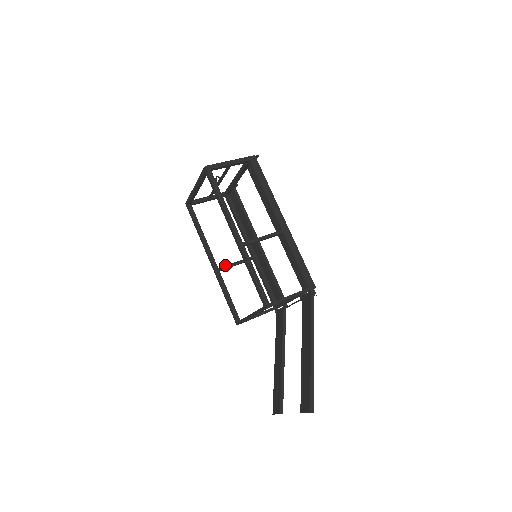
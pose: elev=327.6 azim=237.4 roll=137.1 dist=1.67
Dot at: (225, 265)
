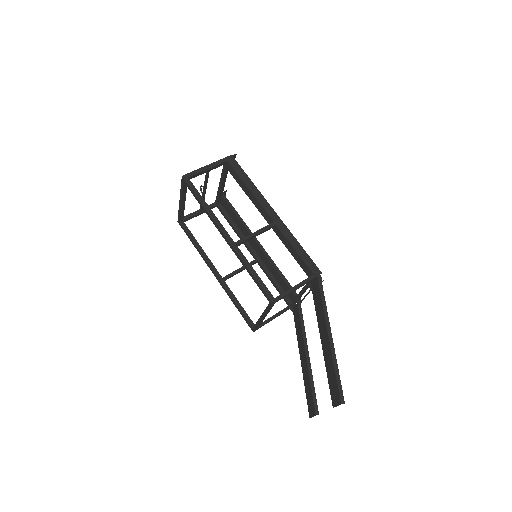
Dot at: occluded
